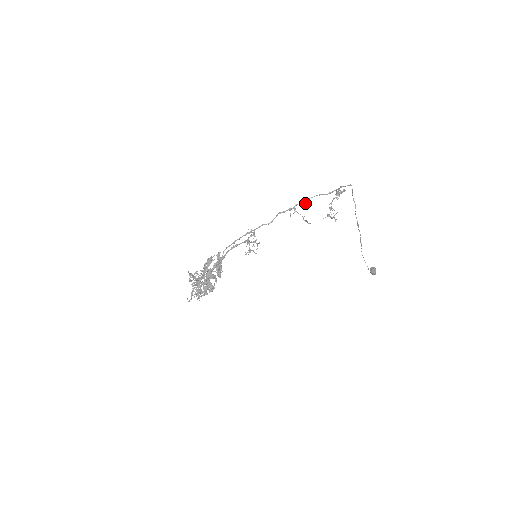
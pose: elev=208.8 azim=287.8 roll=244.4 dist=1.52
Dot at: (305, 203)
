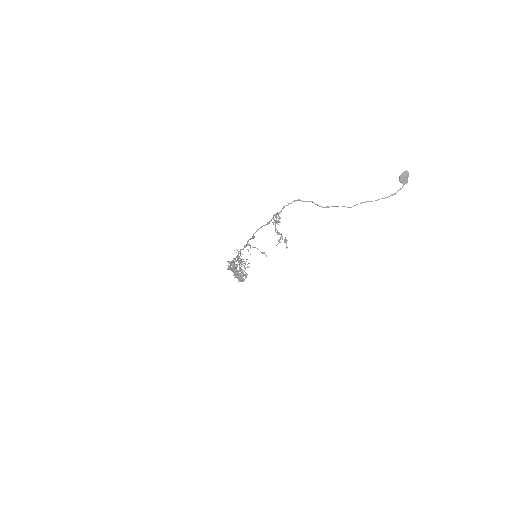
Dot at: (253, 238)
